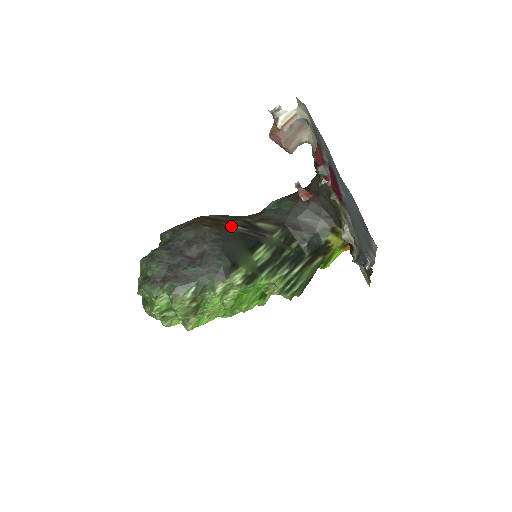
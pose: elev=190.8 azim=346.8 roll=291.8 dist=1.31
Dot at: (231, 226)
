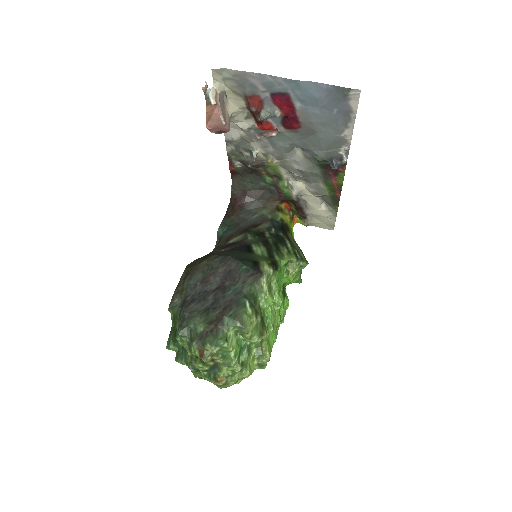
Dot at: (217, 252)
